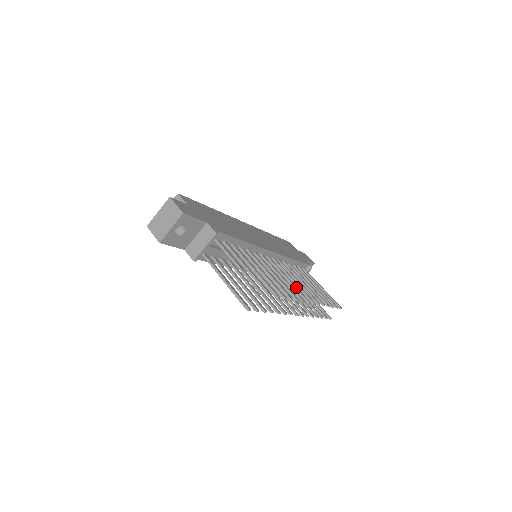
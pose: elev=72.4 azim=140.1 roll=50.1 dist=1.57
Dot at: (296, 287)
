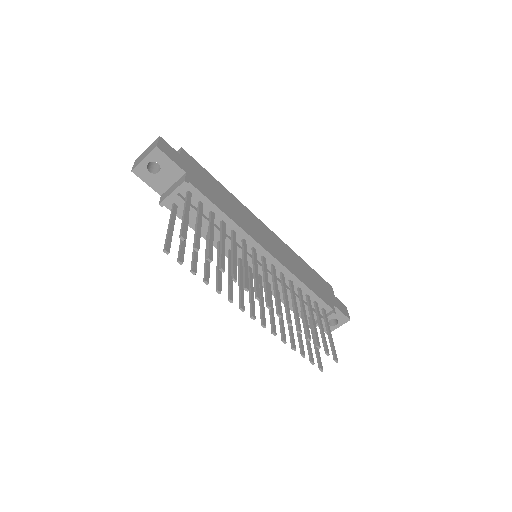
Dot at: (268, 290)
